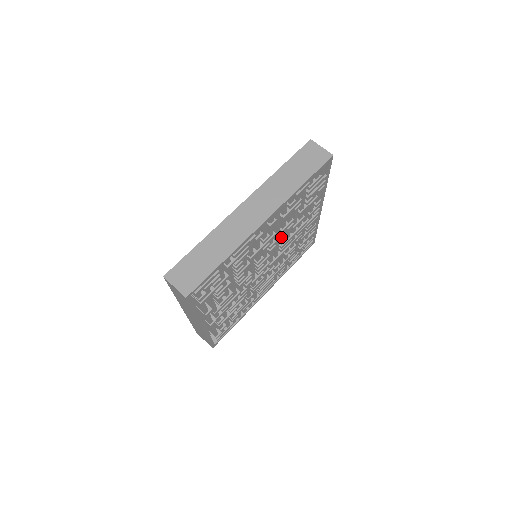
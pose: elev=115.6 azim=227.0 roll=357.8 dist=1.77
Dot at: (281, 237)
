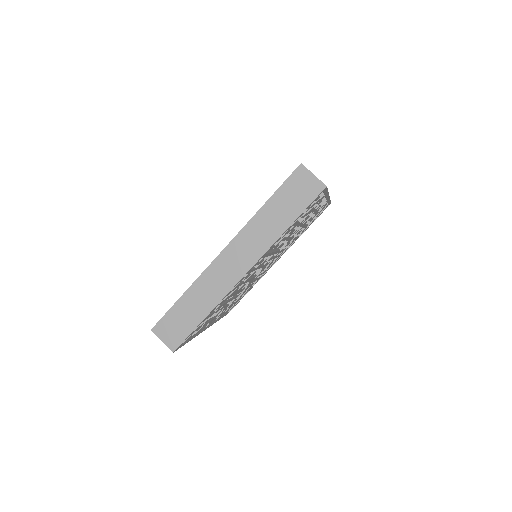
Dot at: occluded
